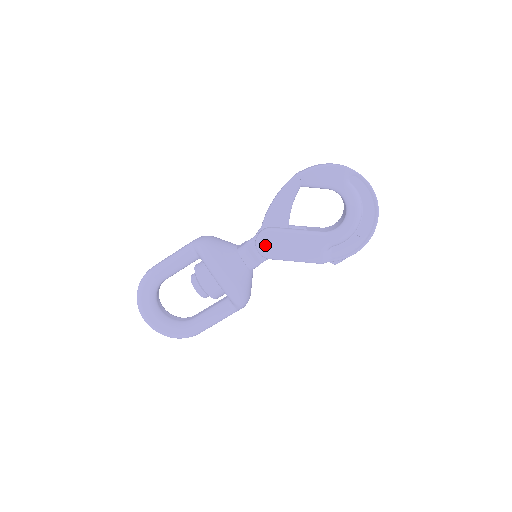
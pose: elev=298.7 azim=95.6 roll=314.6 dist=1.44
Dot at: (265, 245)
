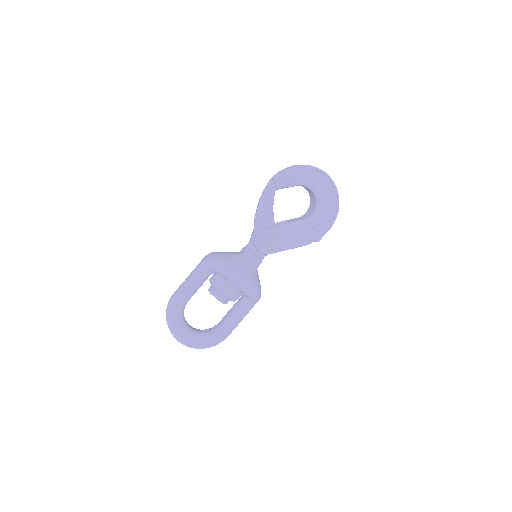
Dot at: (263, 244)
